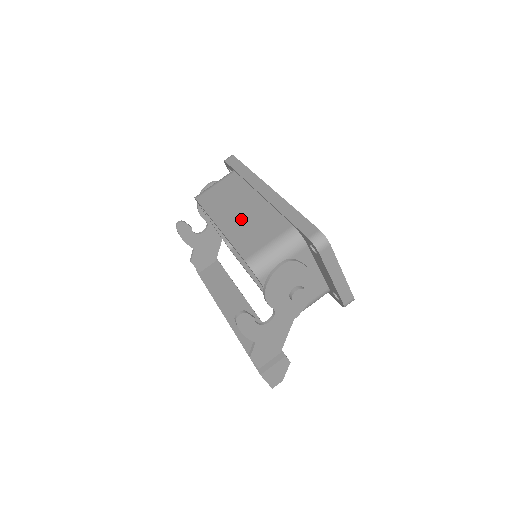
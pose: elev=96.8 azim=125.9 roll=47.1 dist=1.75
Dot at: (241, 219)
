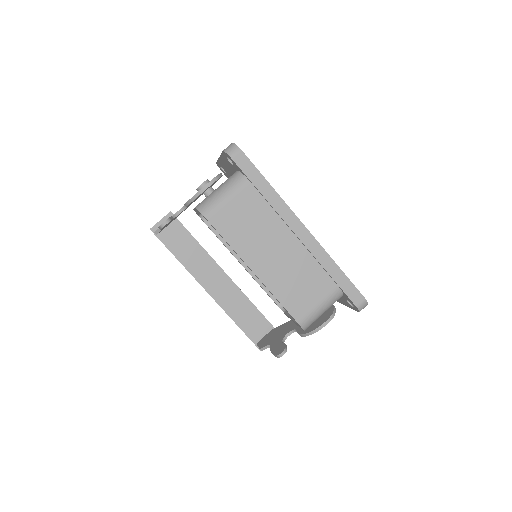
Dot at: (281, 268)
